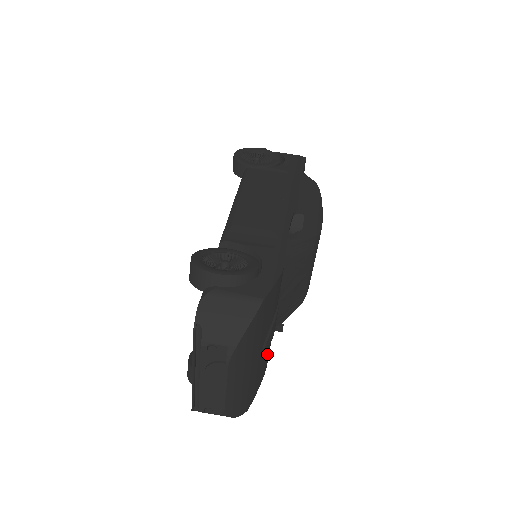
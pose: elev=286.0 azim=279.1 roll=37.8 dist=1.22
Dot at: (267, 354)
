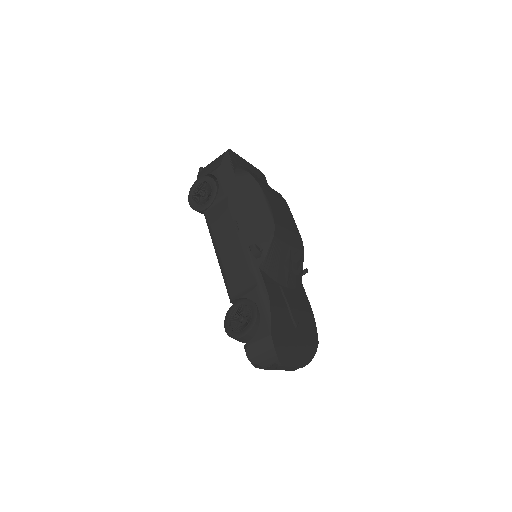
Dot at: (304, 314)
